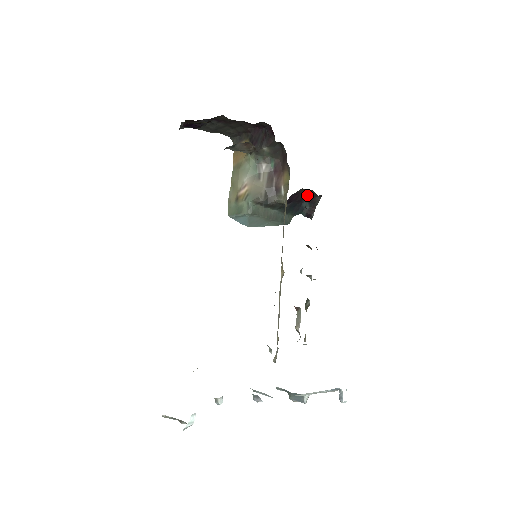
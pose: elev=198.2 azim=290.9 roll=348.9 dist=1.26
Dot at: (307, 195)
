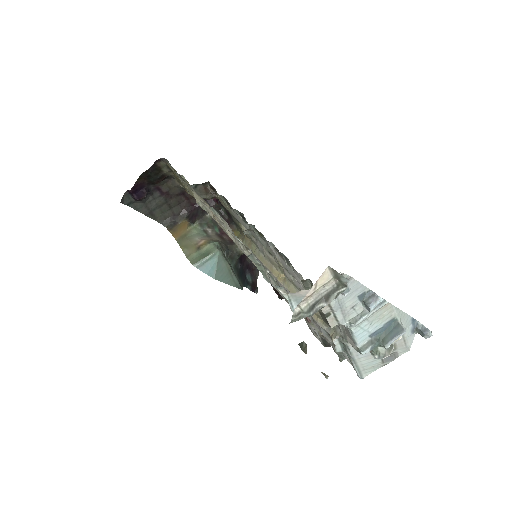
Dot at: (249, 264)
